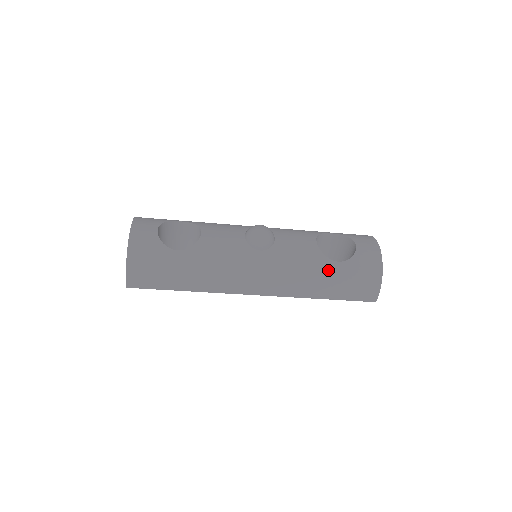
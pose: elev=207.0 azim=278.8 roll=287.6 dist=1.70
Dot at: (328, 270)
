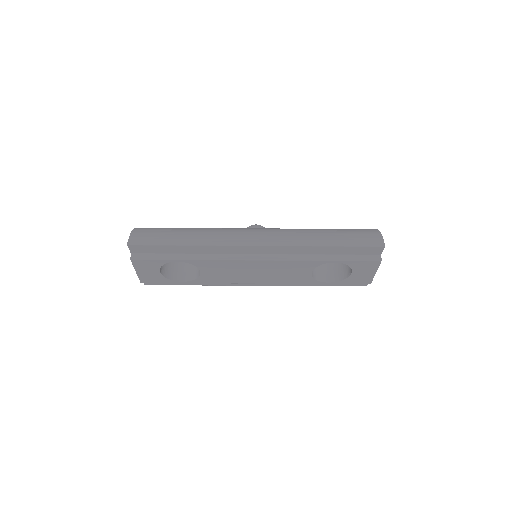
Dot at: (322, 229)
